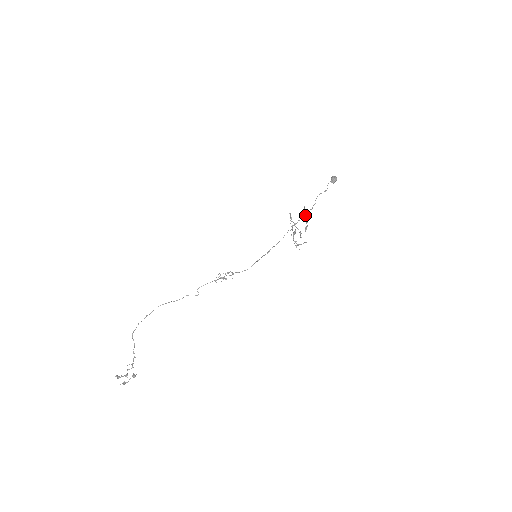
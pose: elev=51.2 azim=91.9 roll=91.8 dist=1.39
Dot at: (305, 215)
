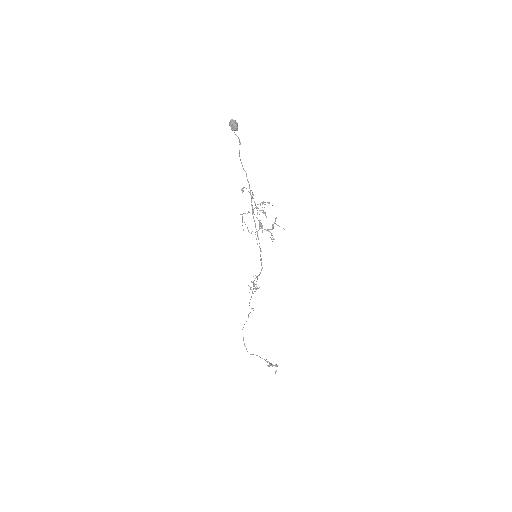
Dot at: (251, 197)
